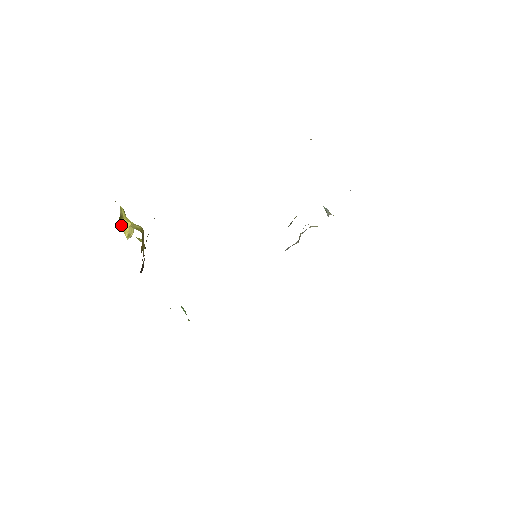
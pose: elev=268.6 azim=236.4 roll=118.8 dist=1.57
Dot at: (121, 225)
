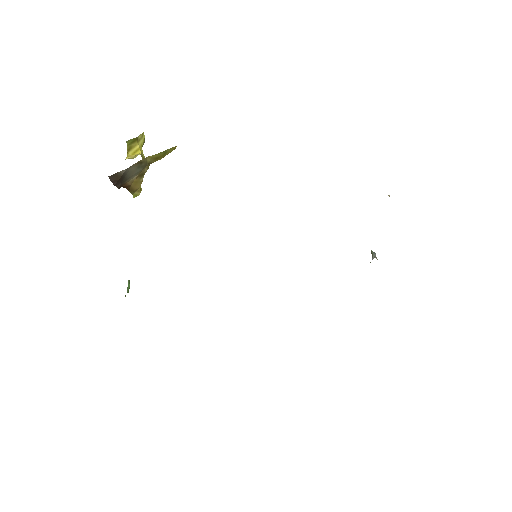
Dot at: (130, 147)
